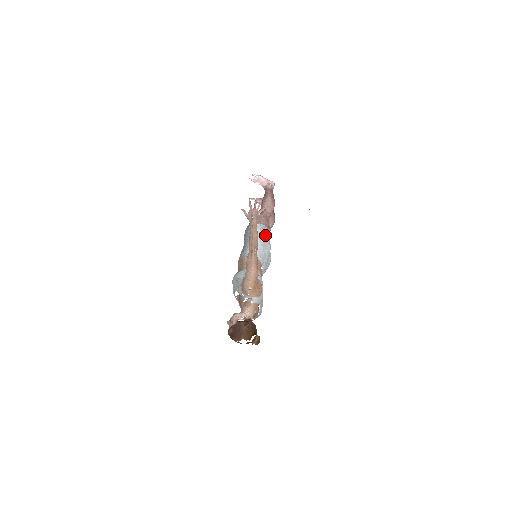
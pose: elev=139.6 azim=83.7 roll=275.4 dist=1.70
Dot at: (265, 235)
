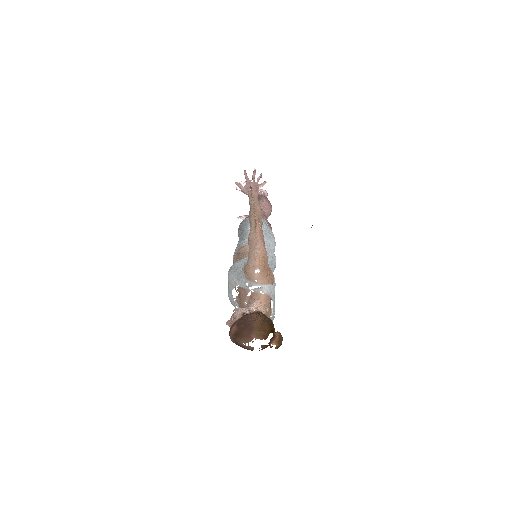
Dot at: (267, 226)
